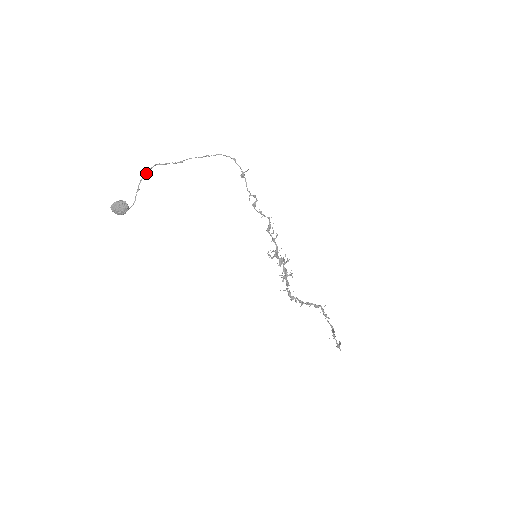
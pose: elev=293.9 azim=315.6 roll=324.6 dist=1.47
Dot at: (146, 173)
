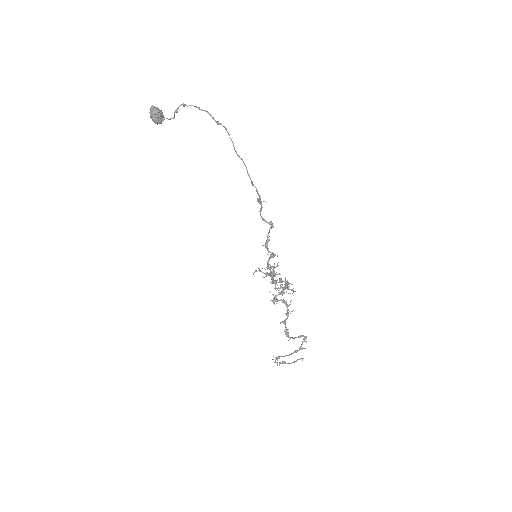
Dot at: (183, 104)
